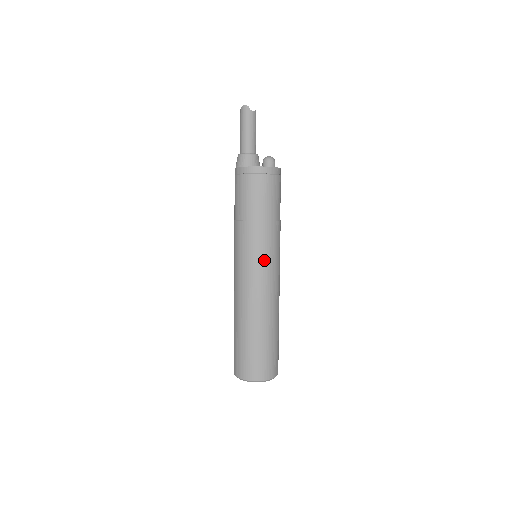
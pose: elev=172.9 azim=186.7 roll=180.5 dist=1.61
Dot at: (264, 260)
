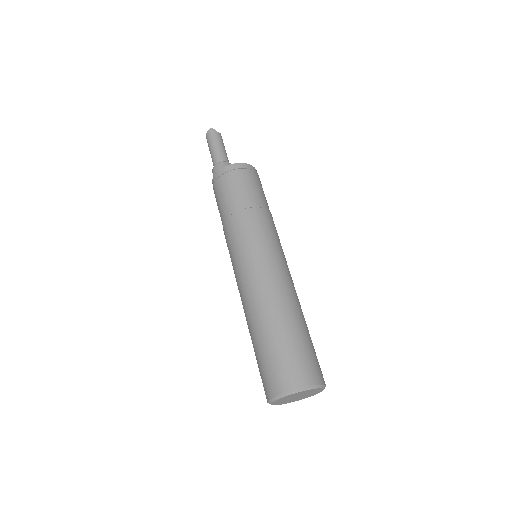
Dot at: (269, 243)
